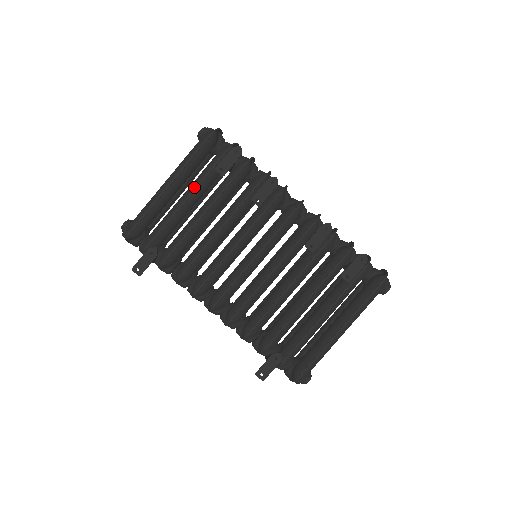
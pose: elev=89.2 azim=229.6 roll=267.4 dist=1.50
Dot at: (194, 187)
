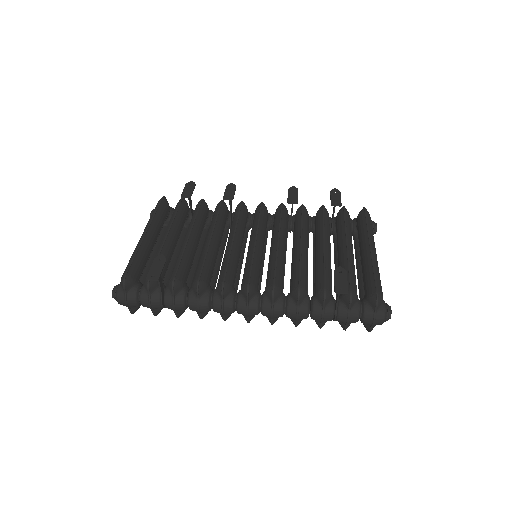
Dot at: (169, 225)
